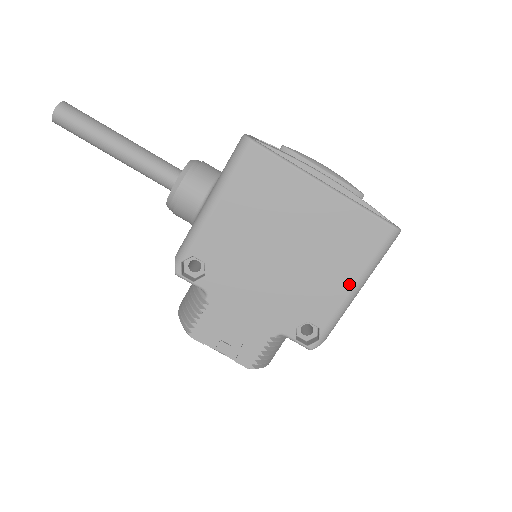
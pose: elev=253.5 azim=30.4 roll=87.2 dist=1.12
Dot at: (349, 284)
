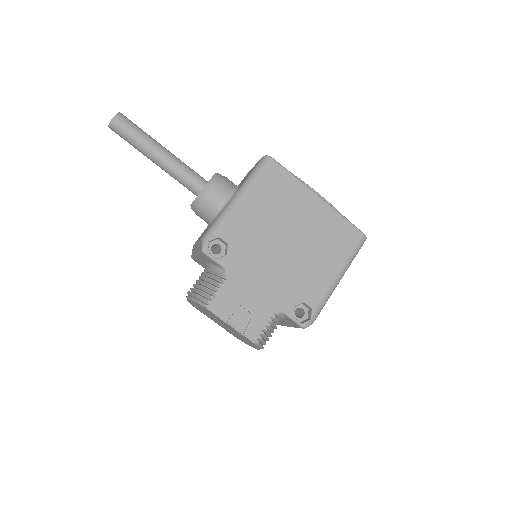
Dot at: (334, 273)
